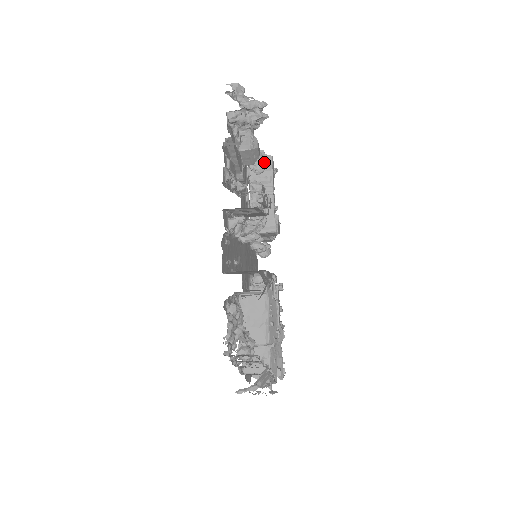
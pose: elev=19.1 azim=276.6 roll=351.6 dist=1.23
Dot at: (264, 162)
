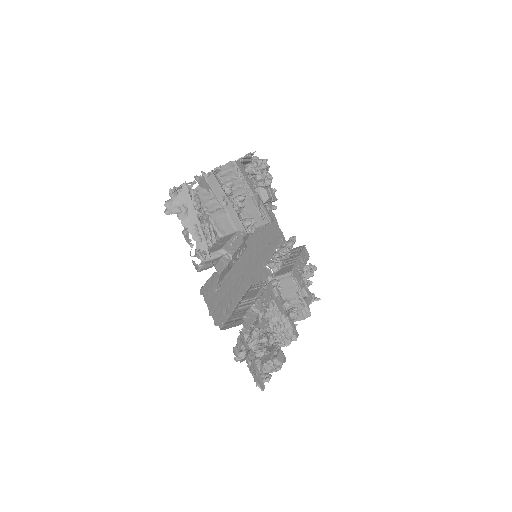
Dot at: (299, 249)
